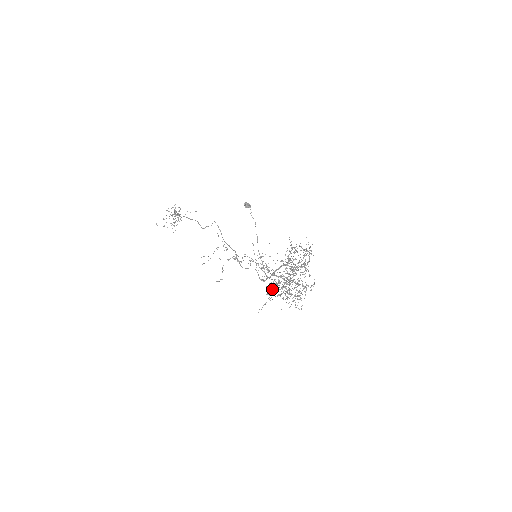
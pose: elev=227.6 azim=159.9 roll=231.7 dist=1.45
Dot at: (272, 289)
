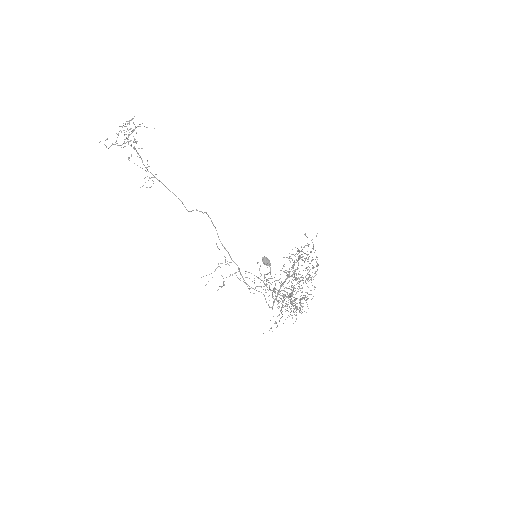
Dot at: (279, 315)
